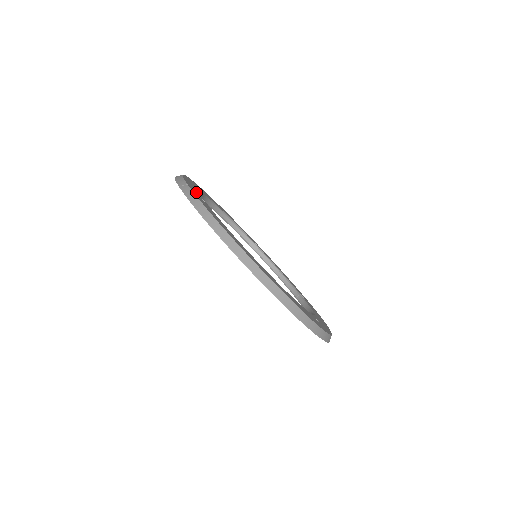
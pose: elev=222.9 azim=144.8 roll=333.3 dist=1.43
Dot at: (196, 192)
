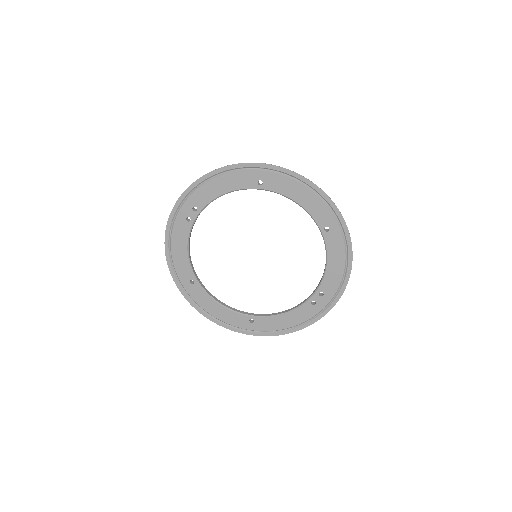
Dot at: occluded
